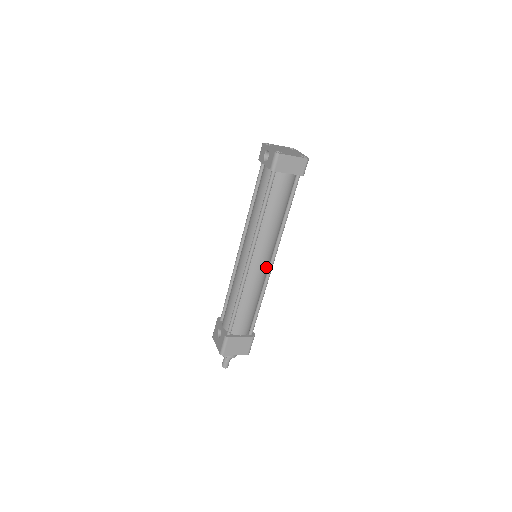
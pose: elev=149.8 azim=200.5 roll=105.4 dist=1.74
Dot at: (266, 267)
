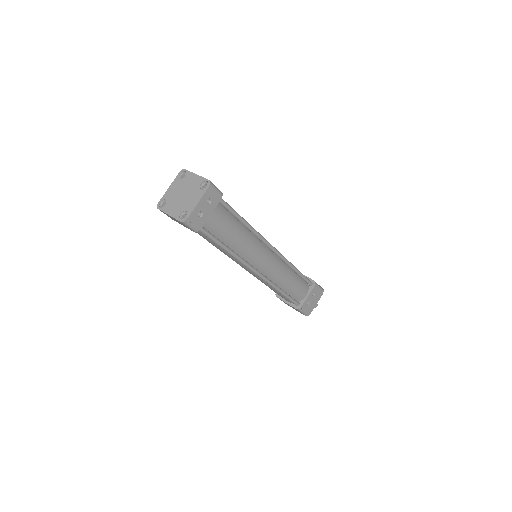
Dot at: occluded
